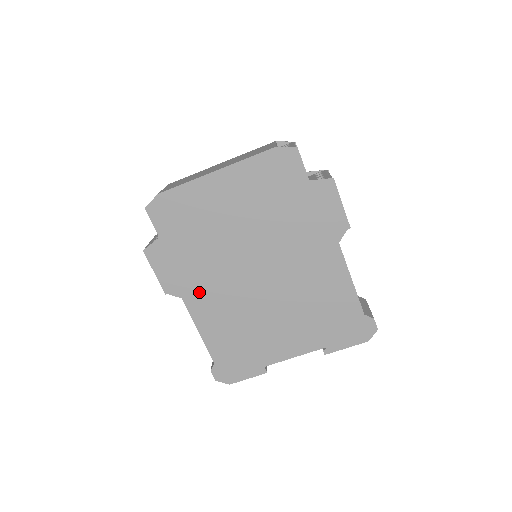
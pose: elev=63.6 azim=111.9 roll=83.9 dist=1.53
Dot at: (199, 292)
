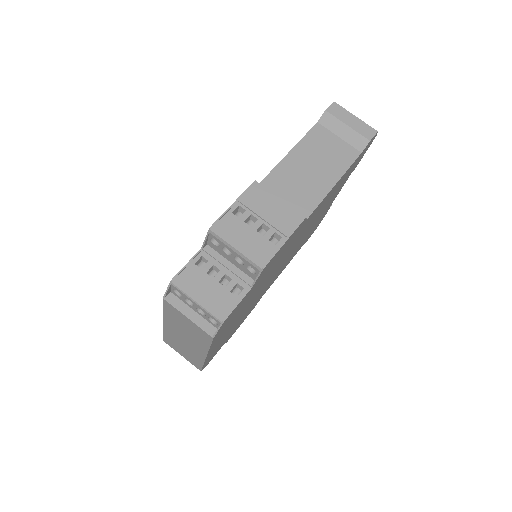
Dot at: occluded
